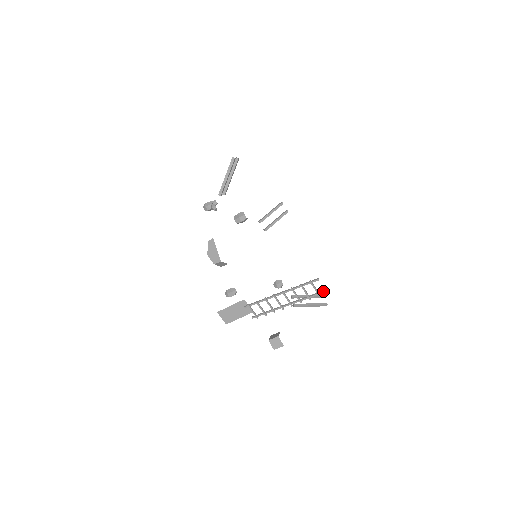
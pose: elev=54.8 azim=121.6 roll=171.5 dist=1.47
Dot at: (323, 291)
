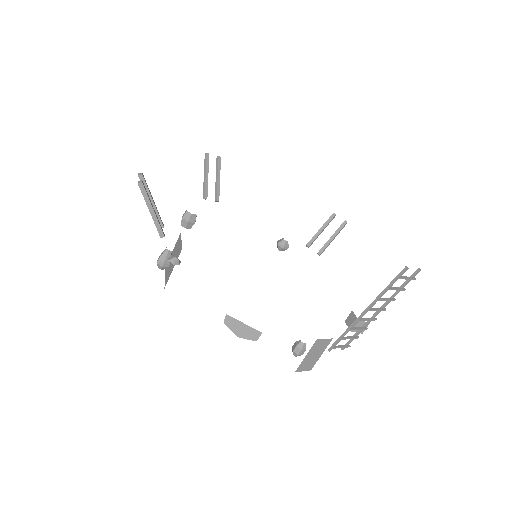
Dot at: (417, 272)
